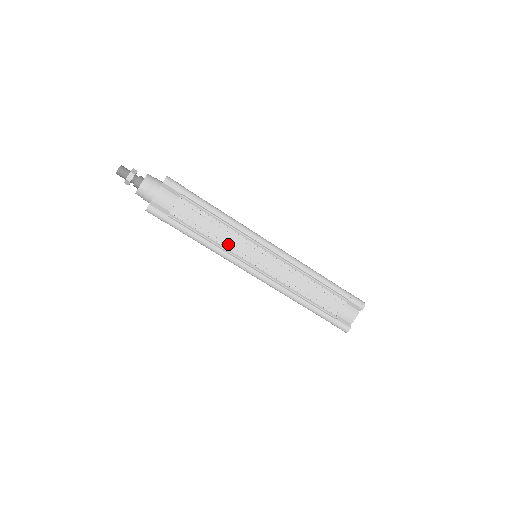
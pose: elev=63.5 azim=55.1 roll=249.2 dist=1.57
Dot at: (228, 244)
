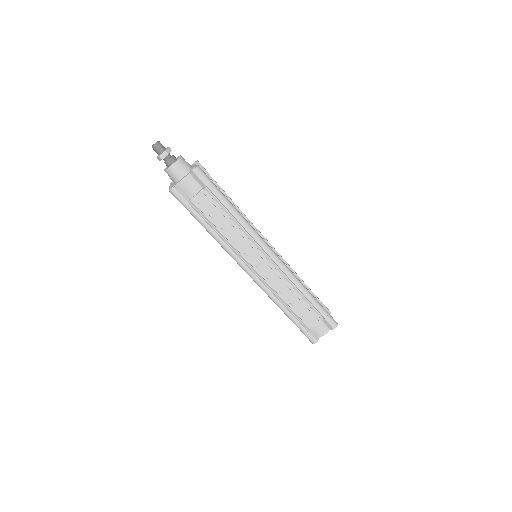
Dot at: (234, 242)
